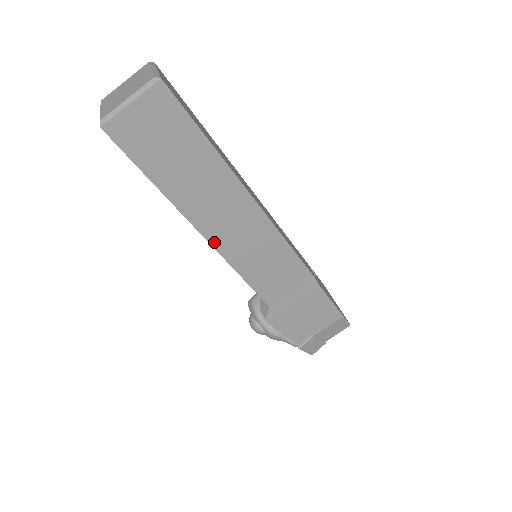
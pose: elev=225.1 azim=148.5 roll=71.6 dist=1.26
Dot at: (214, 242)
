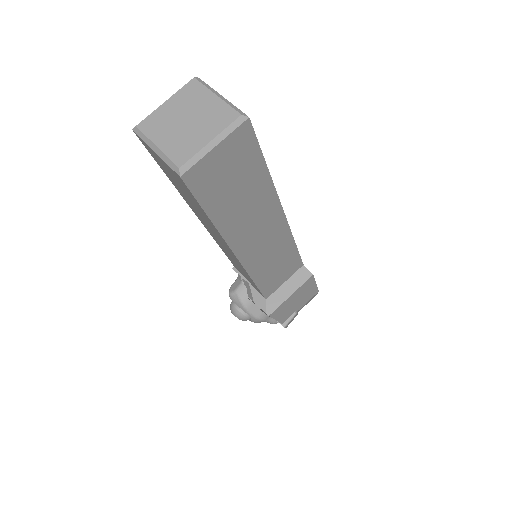
Dot at: (243, 260)
